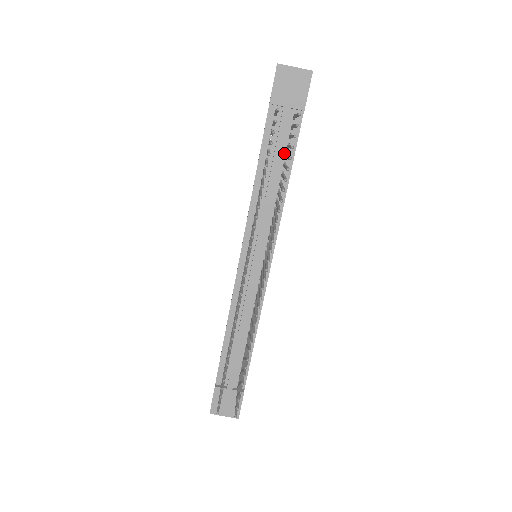
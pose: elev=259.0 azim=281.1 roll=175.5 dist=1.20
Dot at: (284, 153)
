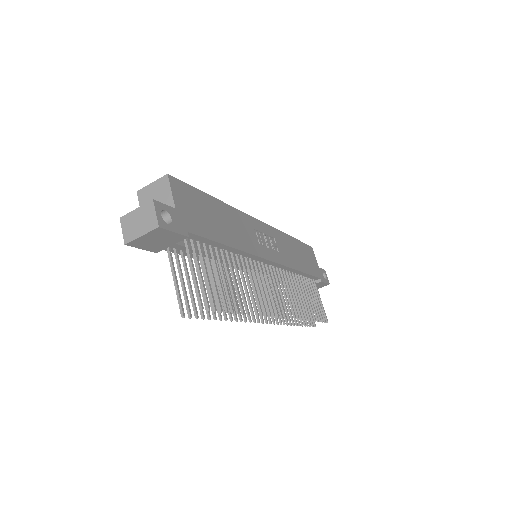
Dot at: (207, 246)
